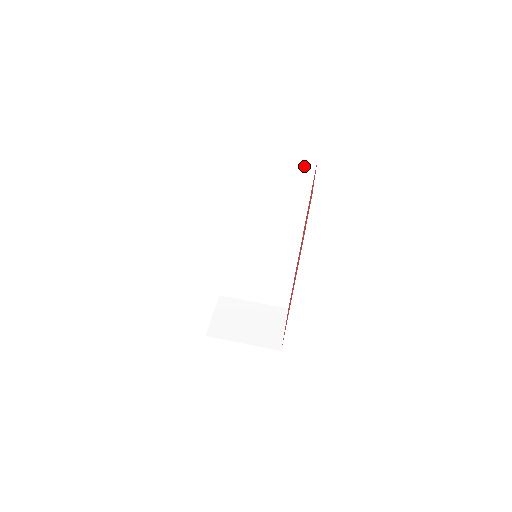
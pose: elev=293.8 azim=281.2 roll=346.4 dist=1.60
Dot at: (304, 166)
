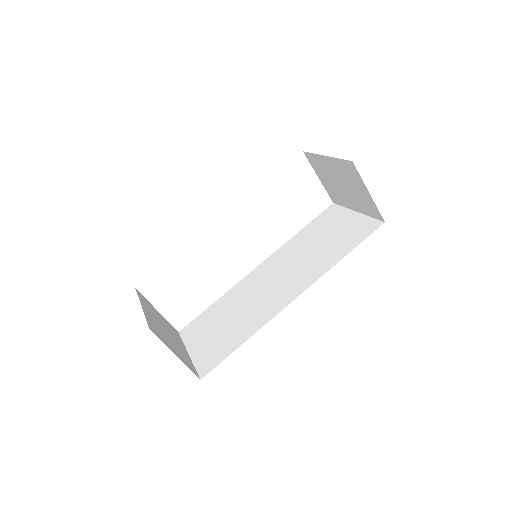
Dot at: (368, 227)
